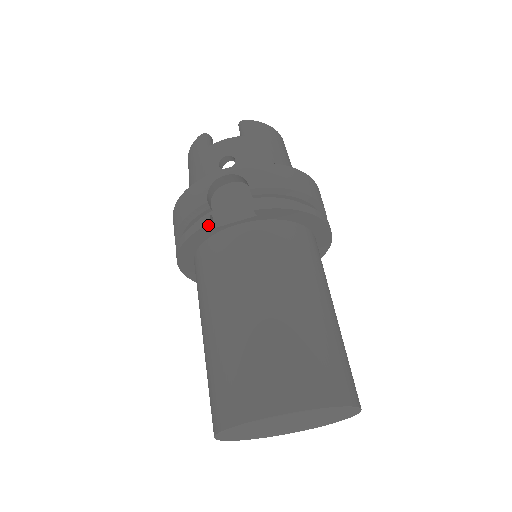
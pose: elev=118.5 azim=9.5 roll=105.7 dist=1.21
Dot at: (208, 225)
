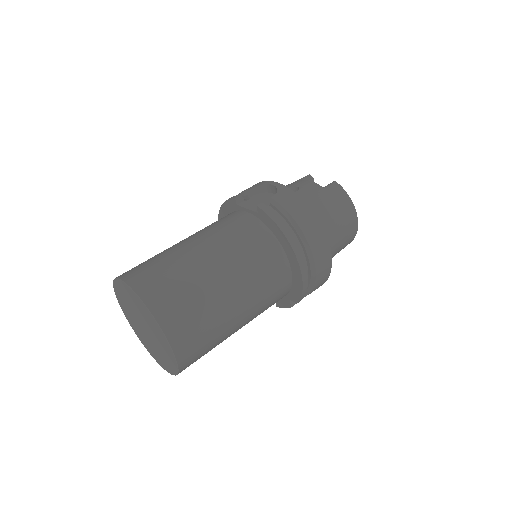
Dot at: (234, 199)
